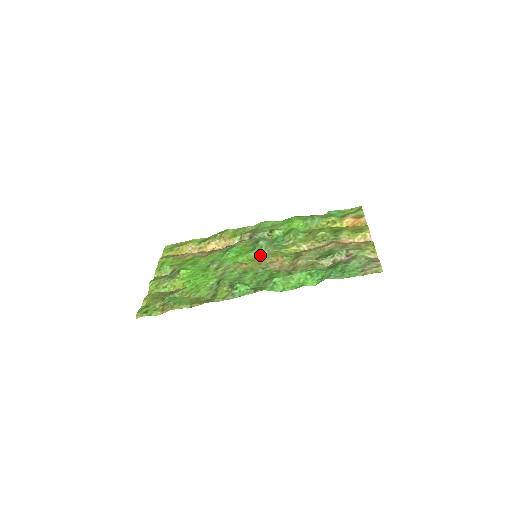
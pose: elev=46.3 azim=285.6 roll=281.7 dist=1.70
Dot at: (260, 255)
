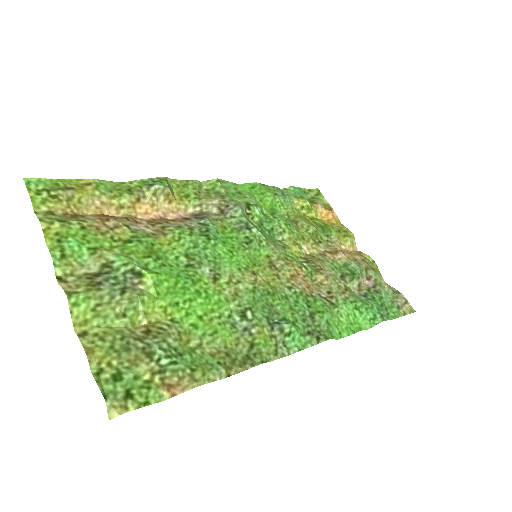
Dot at: (264, 256)
